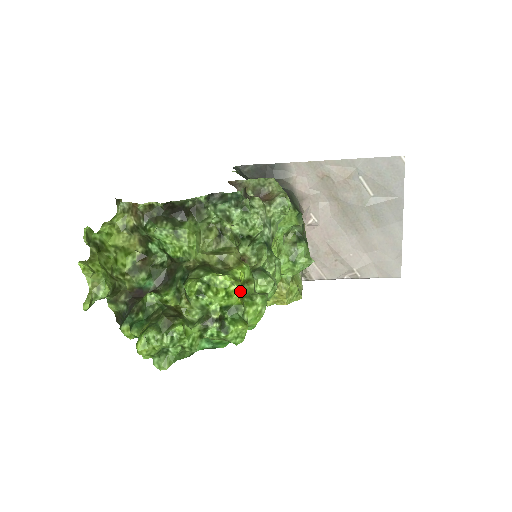
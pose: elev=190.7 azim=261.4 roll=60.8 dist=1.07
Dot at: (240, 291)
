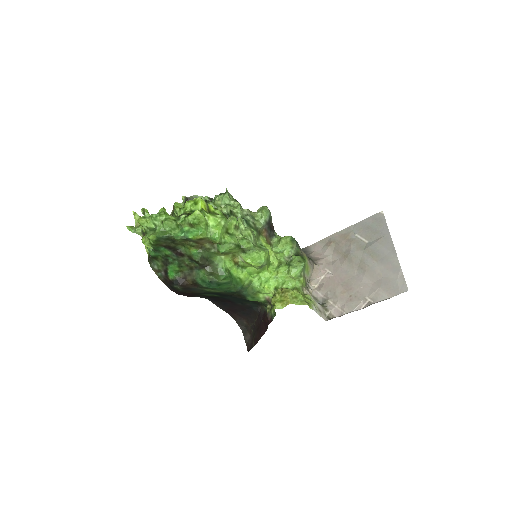
Dot at: (202, 201)
